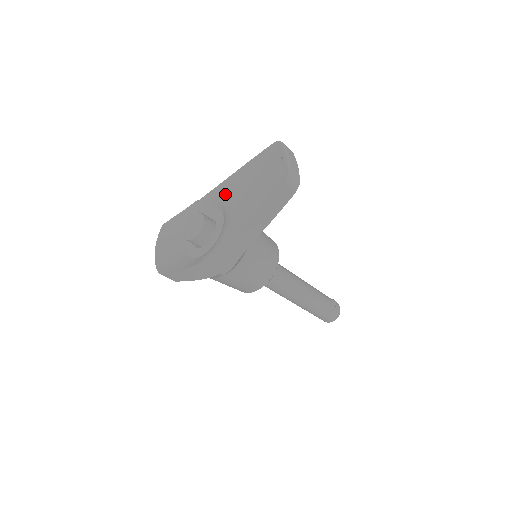
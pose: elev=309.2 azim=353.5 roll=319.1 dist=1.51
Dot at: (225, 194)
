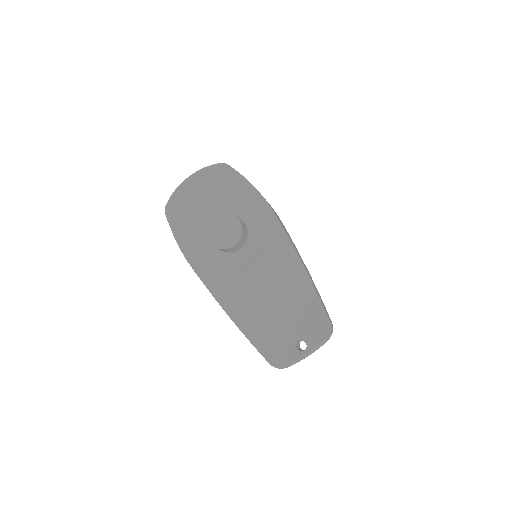
Dot at: (273, 255)
